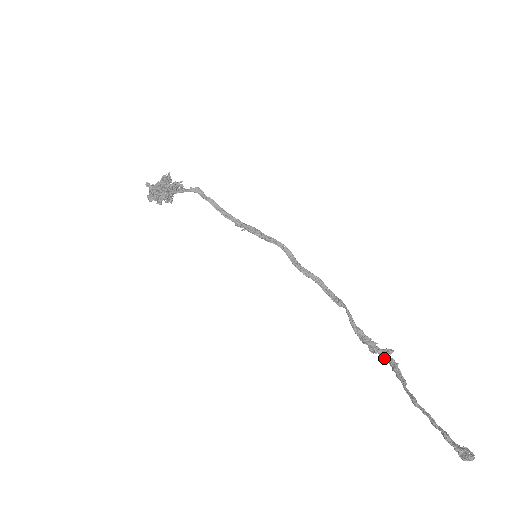
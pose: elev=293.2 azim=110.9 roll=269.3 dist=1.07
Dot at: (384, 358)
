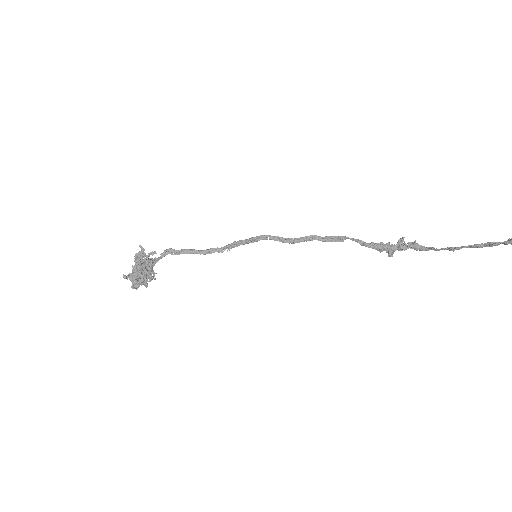
Dot at: (403, 248)
